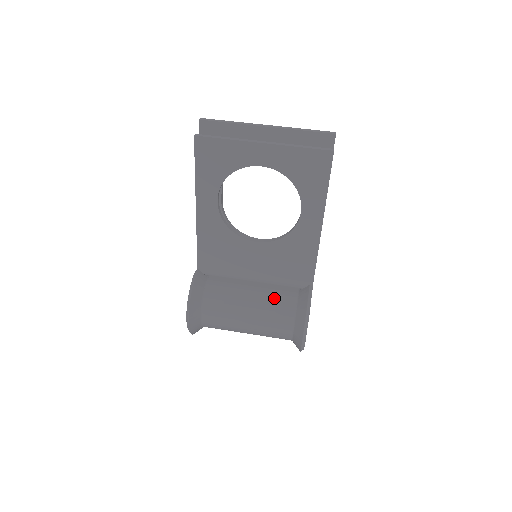
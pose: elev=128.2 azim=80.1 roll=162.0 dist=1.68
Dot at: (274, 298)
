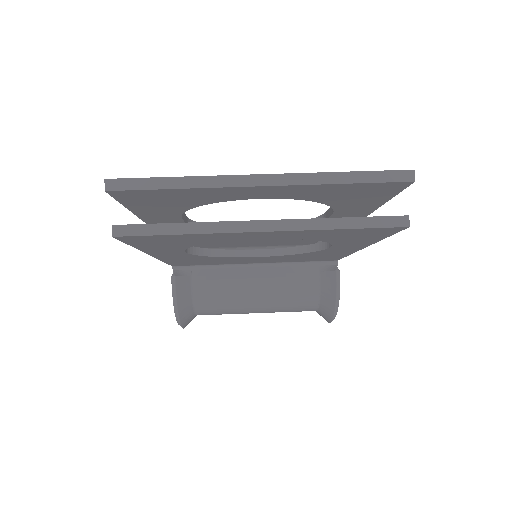
Dot at: (289, 291)
